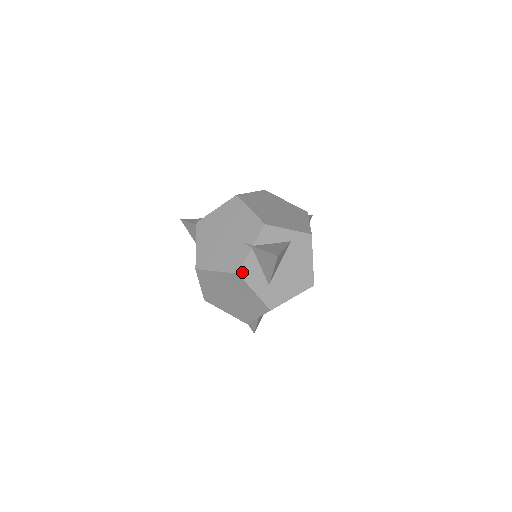
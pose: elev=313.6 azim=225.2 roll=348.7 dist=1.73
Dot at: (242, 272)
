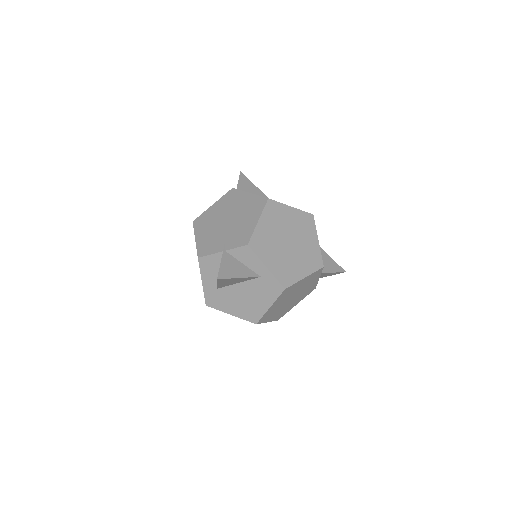
Dot at: (202, 260)
